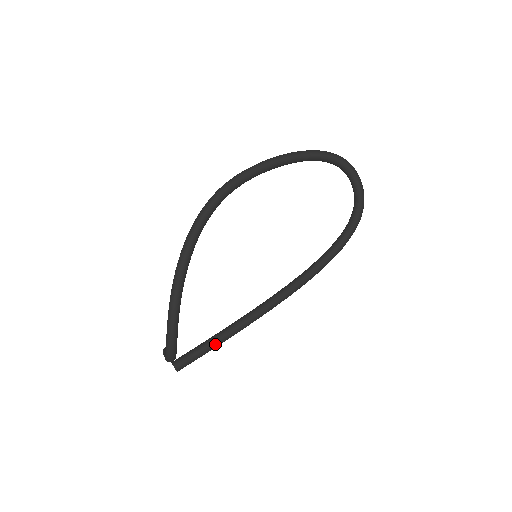
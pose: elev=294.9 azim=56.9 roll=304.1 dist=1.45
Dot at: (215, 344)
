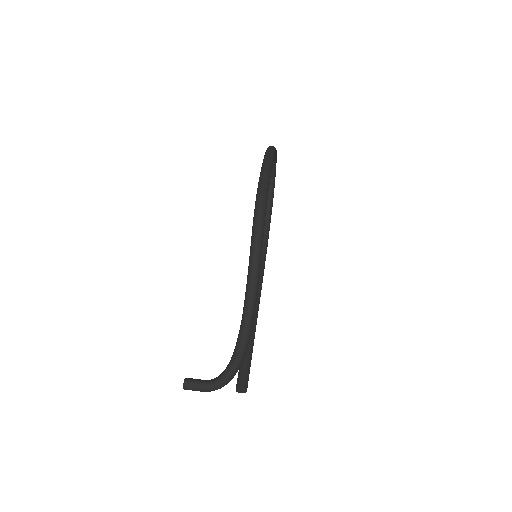
Dot at: occluded
